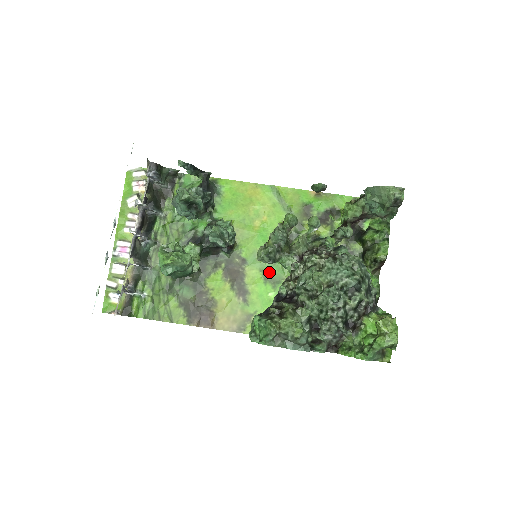
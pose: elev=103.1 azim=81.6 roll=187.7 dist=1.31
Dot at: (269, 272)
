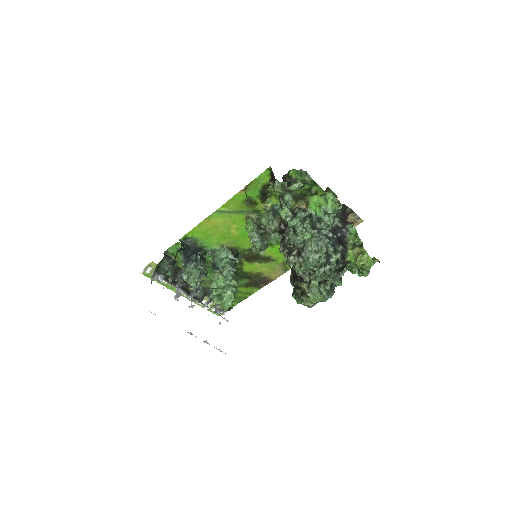
Dot at: (269, 242)
